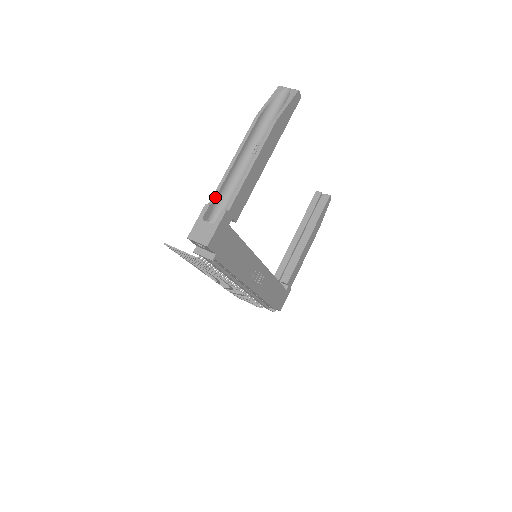
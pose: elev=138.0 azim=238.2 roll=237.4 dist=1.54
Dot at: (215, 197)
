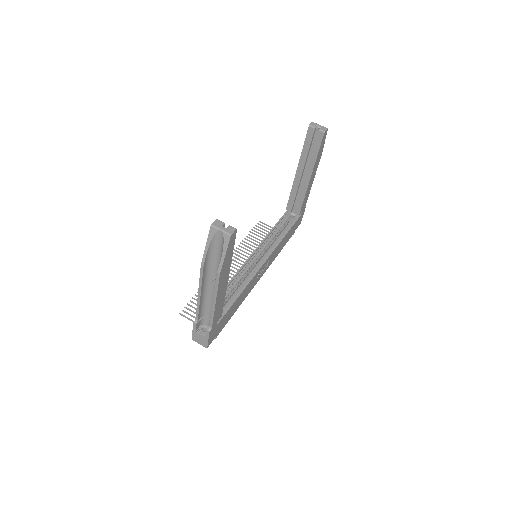
Dot at: (198, 317)
